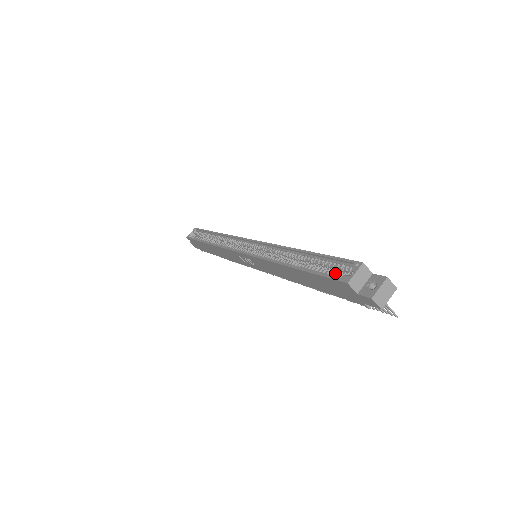
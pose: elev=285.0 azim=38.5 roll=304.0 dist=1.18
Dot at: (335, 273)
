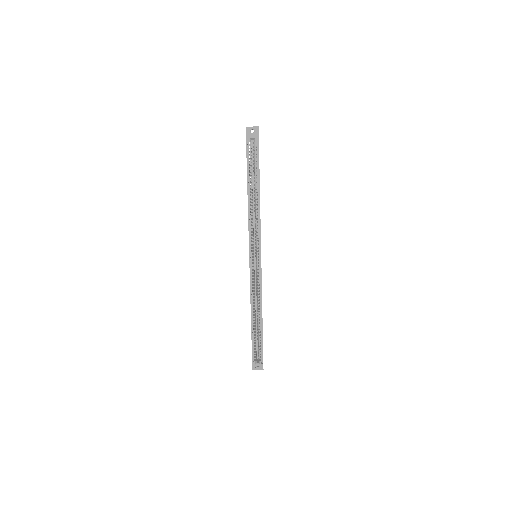
Dot at: (256, 353)
